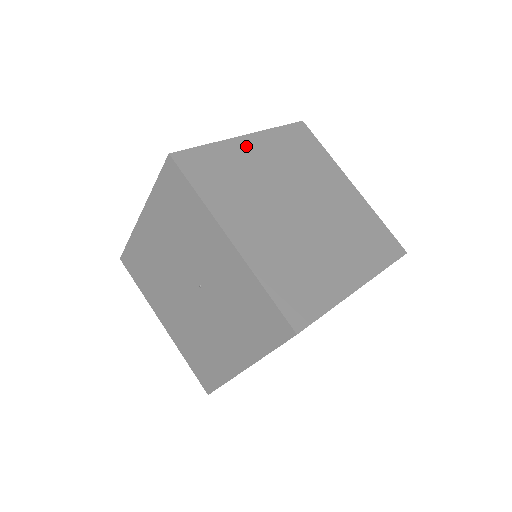
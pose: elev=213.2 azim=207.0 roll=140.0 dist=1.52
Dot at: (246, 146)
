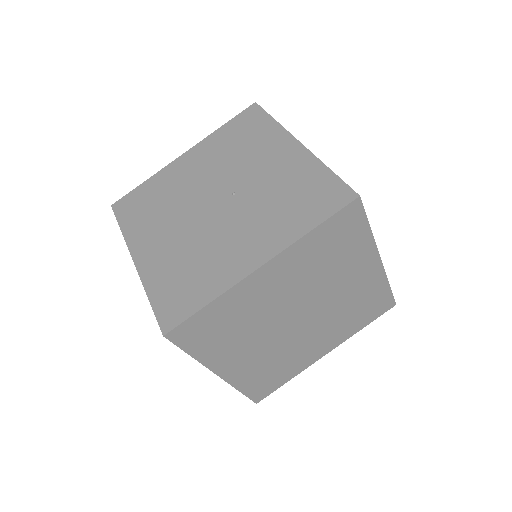
Dot at: occluded
